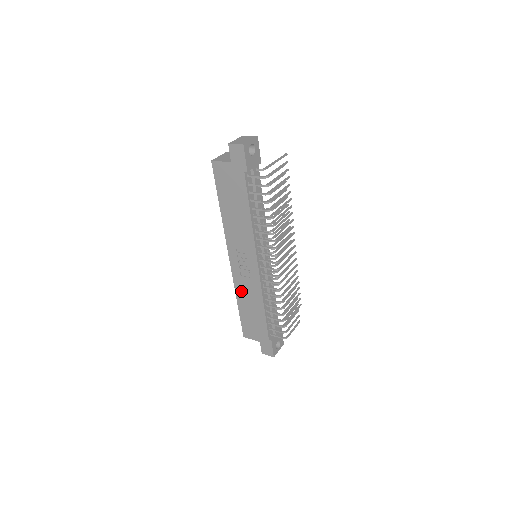
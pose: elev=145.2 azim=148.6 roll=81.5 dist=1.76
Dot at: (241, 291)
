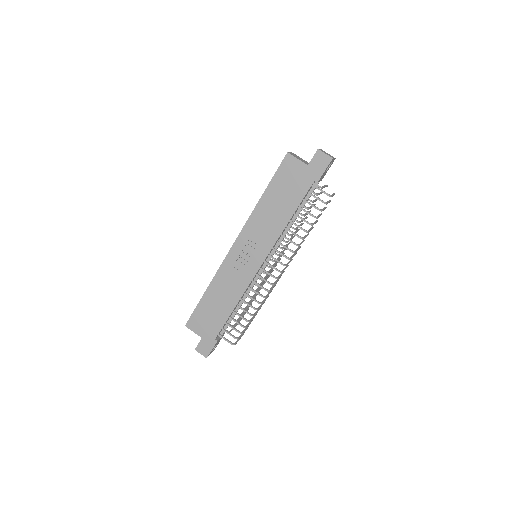
Dot at: (221, 281)
